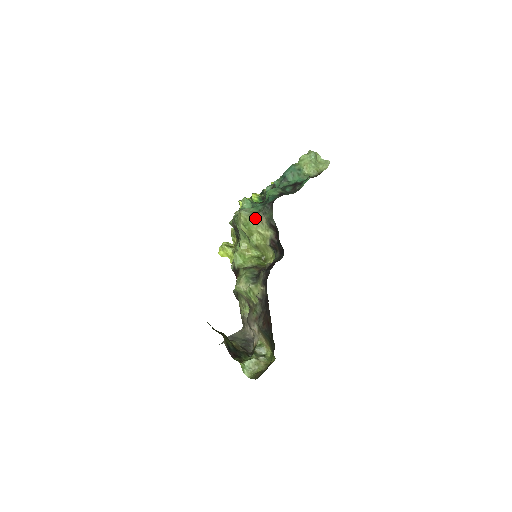
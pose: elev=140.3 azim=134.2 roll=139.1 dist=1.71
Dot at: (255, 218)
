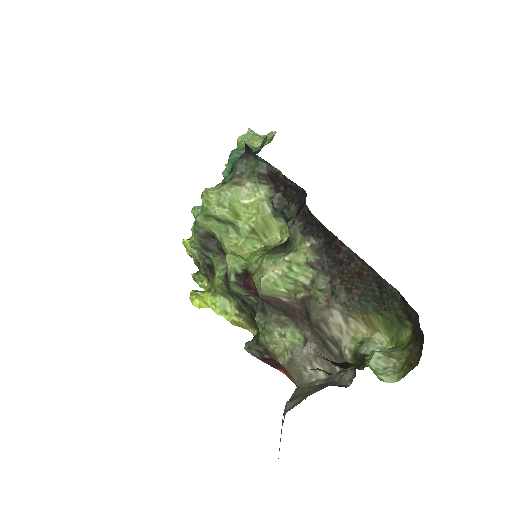
Dot at: (231, 185)
